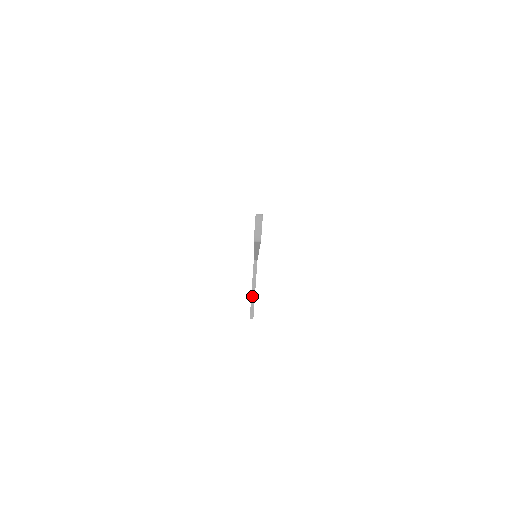
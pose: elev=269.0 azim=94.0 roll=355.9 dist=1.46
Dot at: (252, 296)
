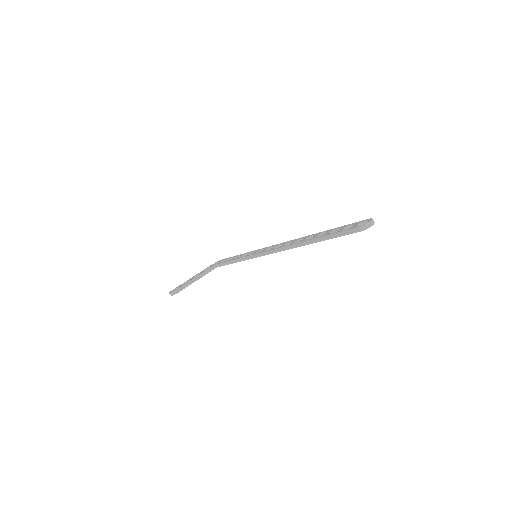
Dot at: (190, 282)
